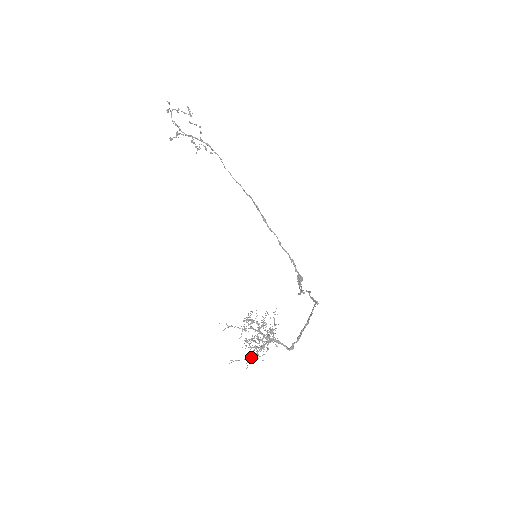
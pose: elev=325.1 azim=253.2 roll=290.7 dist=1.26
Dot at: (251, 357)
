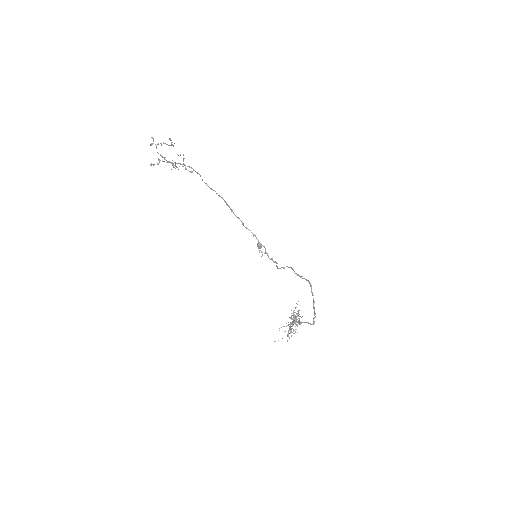
Dot at: (287, 335)
